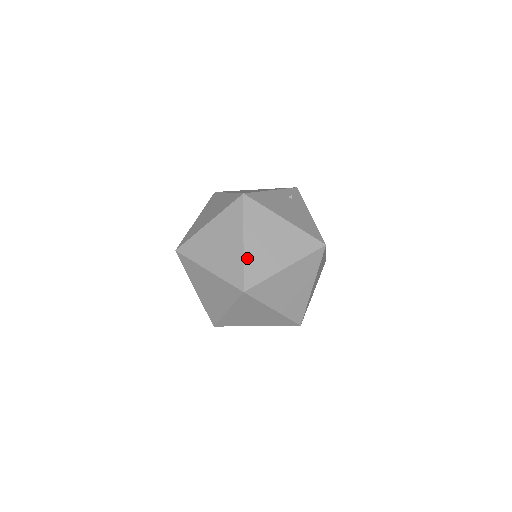
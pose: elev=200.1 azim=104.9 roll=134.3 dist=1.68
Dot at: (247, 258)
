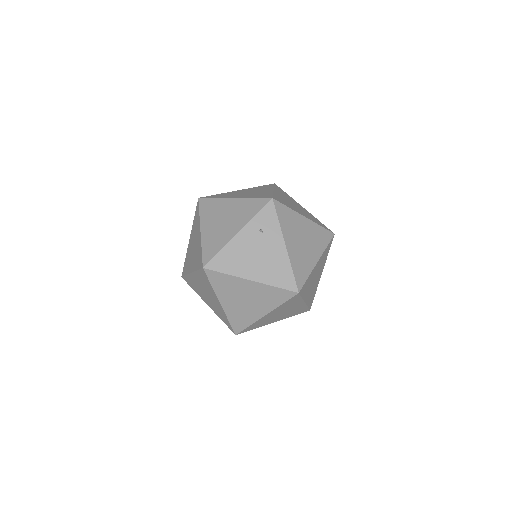
Dot at: (228, 314)
